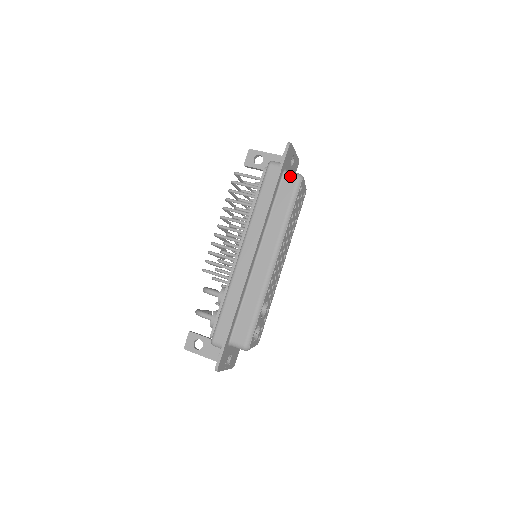
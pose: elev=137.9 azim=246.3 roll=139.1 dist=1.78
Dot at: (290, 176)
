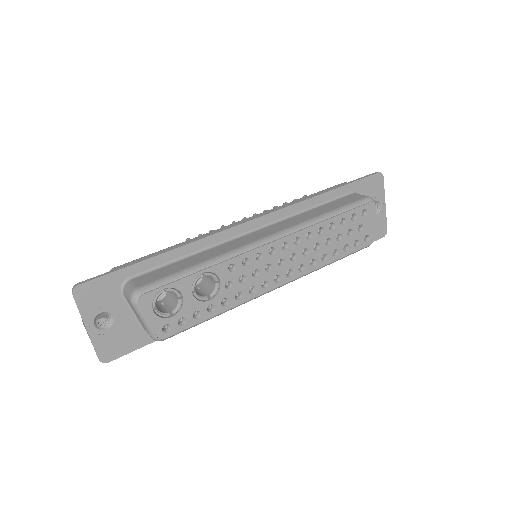
Dot at: (359, 195)
